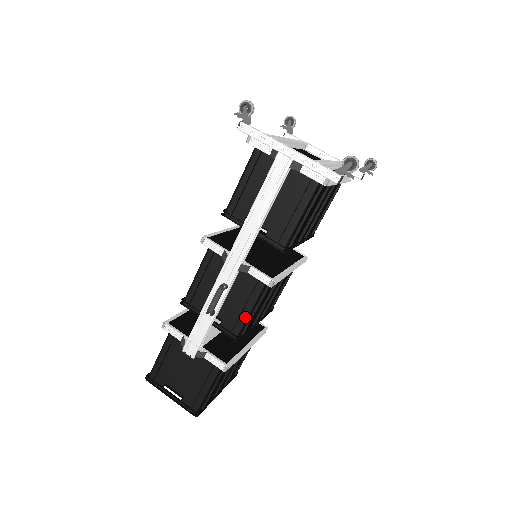
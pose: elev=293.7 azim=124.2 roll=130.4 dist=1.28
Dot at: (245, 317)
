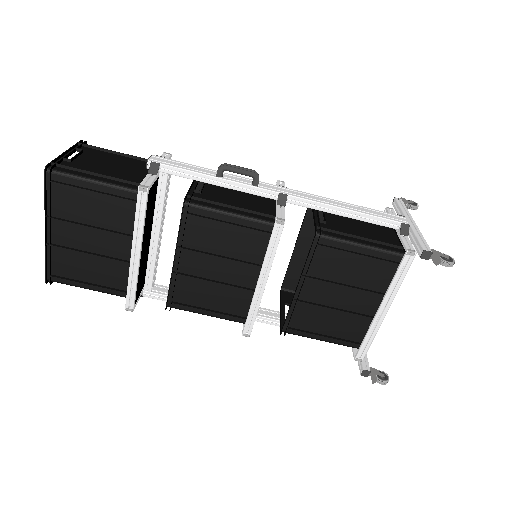
Dot at: (219, 208)
